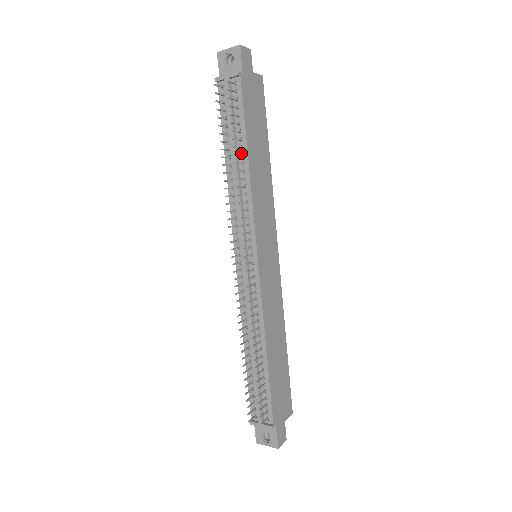
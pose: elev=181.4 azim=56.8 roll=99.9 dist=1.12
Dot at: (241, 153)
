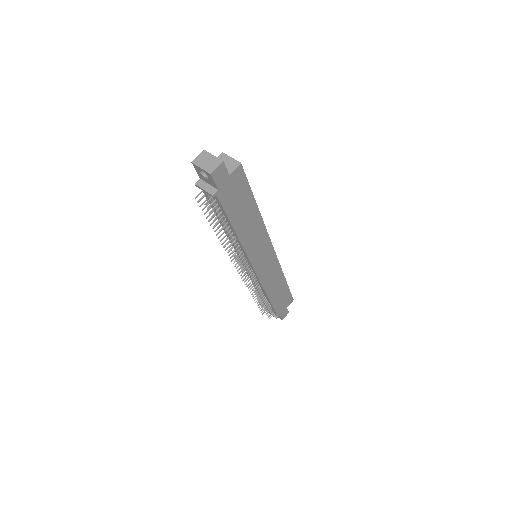
Dot at: (230, 228)
